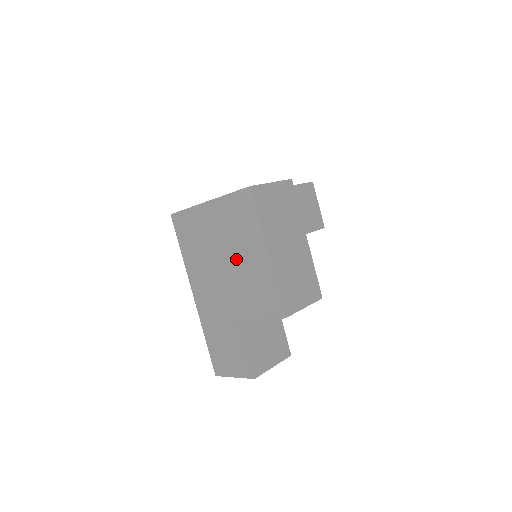
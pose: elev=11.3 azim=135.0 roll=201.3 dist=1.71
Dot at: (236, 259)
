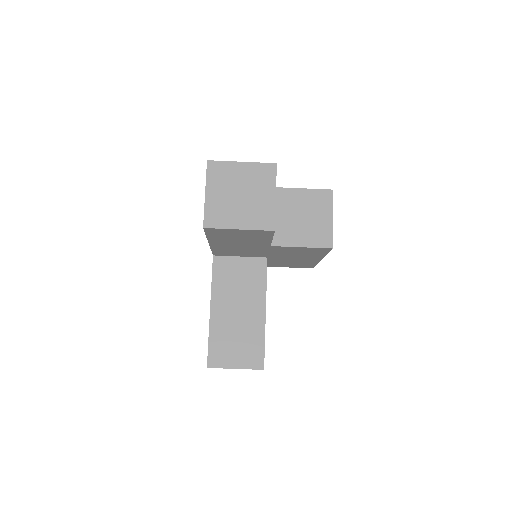
Dot at: occluded
